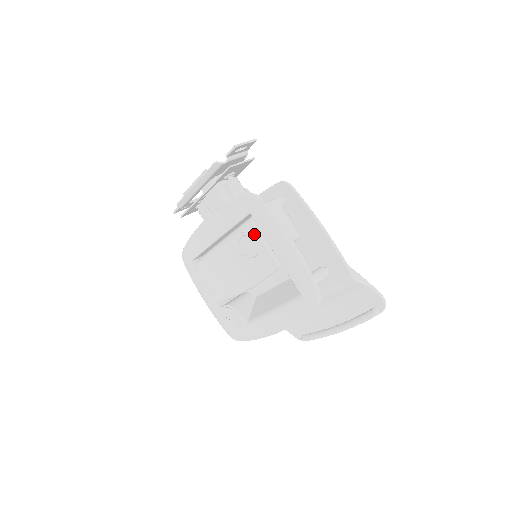
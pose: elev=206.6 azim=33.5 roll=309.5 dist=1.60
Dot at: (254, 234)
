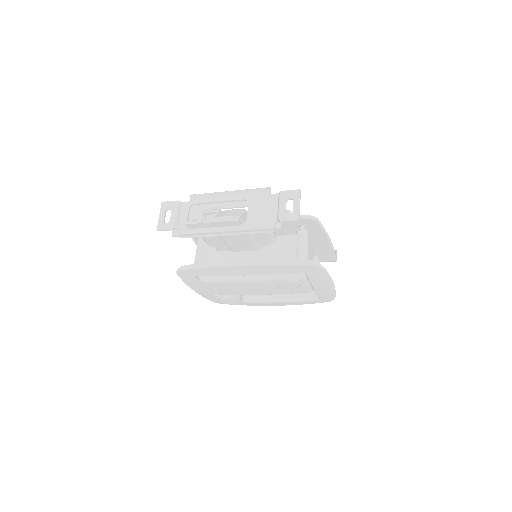
Dot at: (302, 282)
